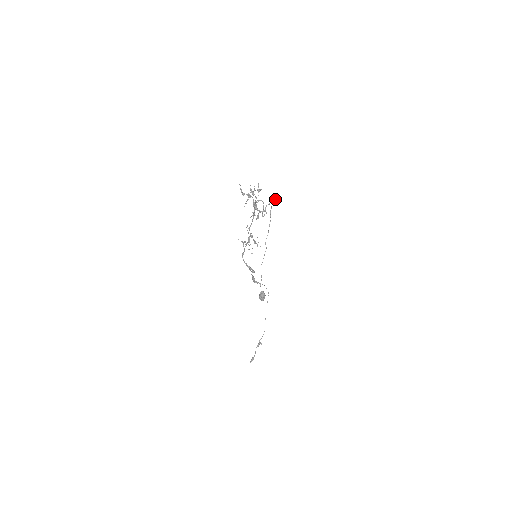
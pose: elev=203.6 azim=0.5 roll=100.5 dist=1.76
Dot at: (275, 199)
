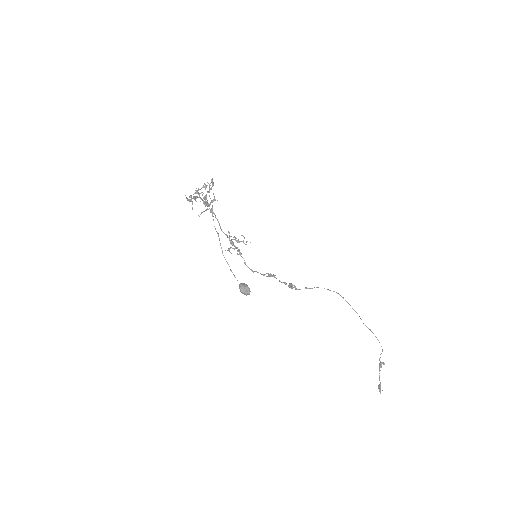
Dot at: (211, 180)
